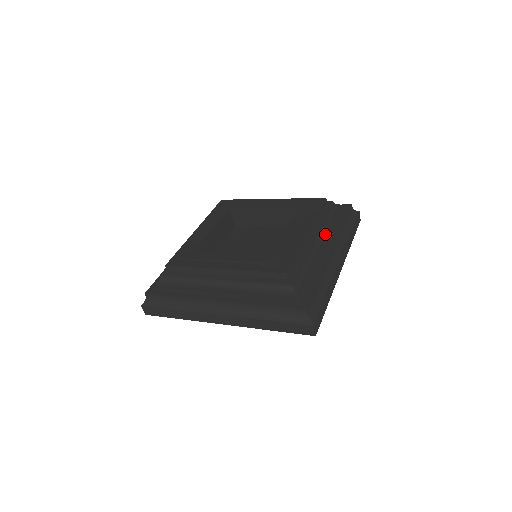
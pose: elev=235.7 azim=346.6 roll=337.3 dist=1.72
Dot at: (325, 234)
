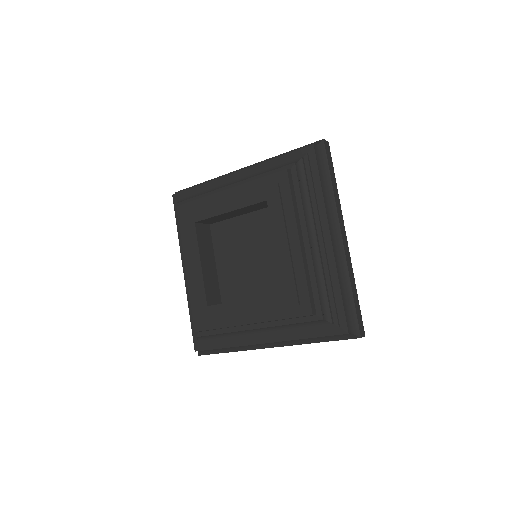
Dot at: (273, 331)
